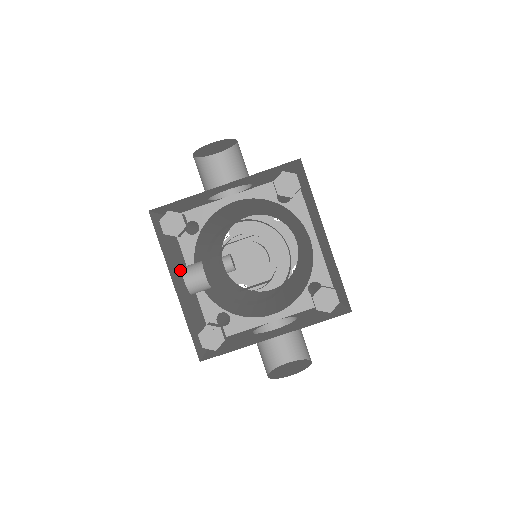
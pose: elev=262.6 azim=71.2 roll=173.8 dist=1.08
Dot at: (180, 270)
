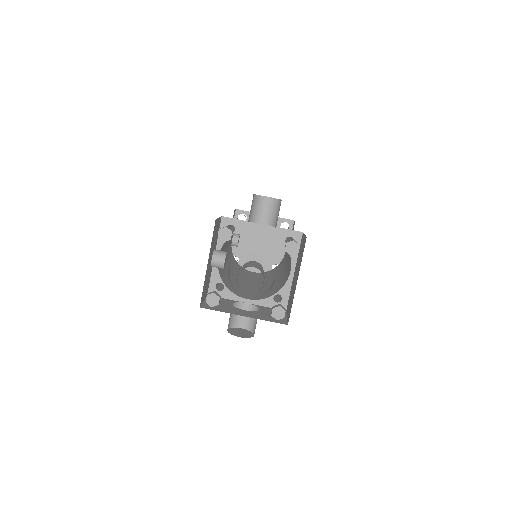
Dot at: (213, 252)
